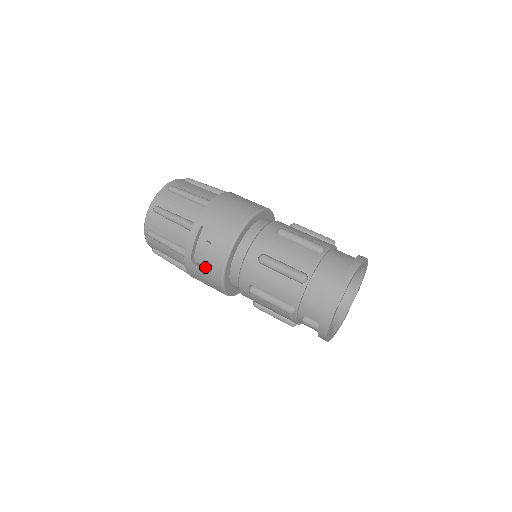
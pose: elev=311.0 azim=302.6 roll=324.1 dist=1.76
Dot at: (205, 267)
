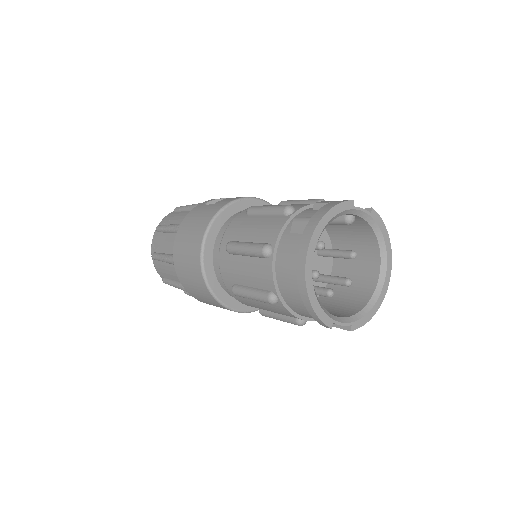
Dot at: (216, 203)
